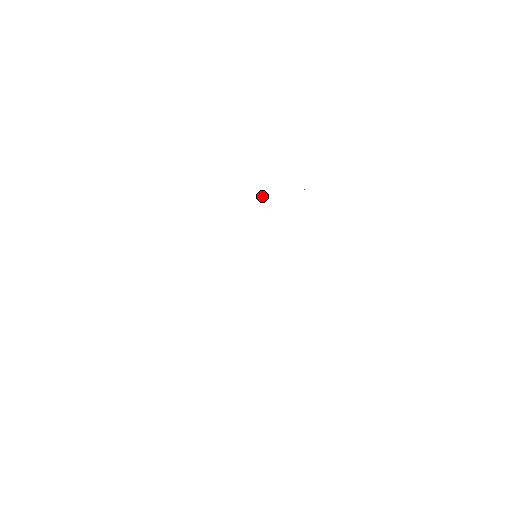
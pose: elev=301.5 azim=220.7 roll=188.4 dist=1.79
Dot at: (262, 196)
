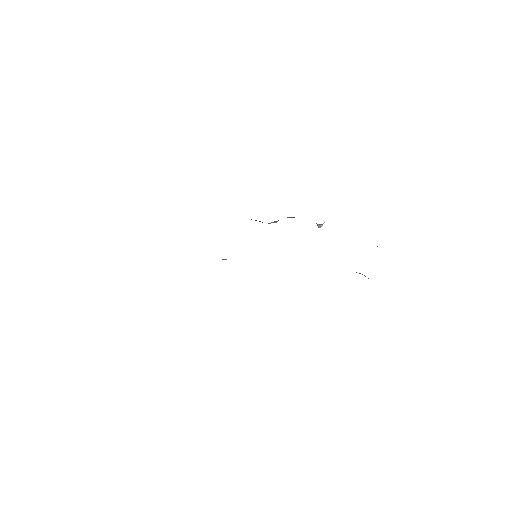
Dot at: occluded
